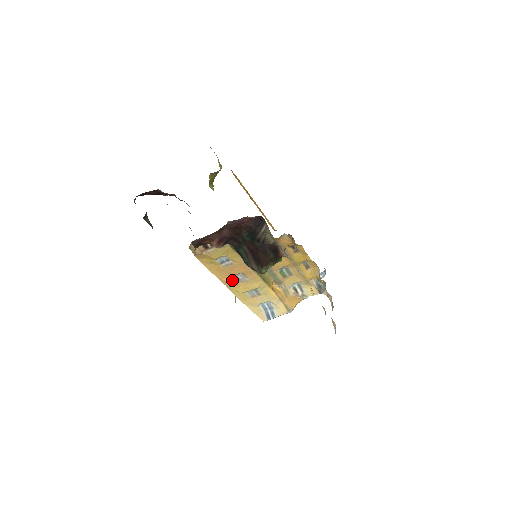
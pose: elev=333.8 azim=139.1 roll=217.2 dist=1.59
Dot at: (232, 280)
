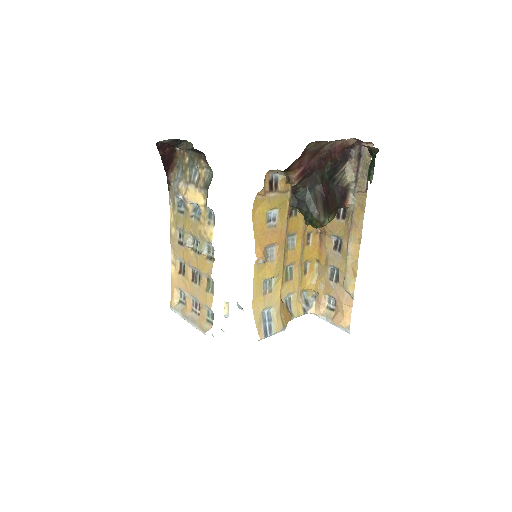
Dot at: (264, 253)
